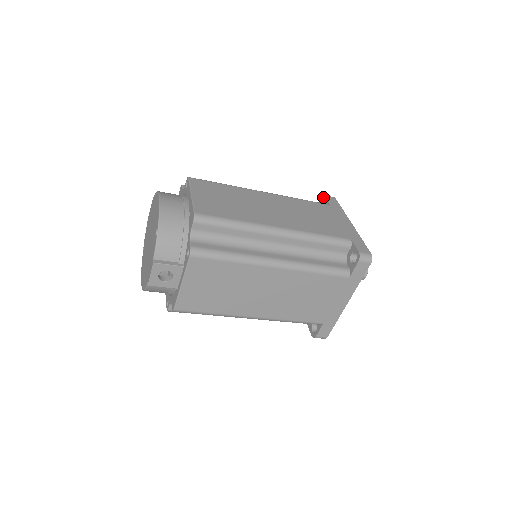
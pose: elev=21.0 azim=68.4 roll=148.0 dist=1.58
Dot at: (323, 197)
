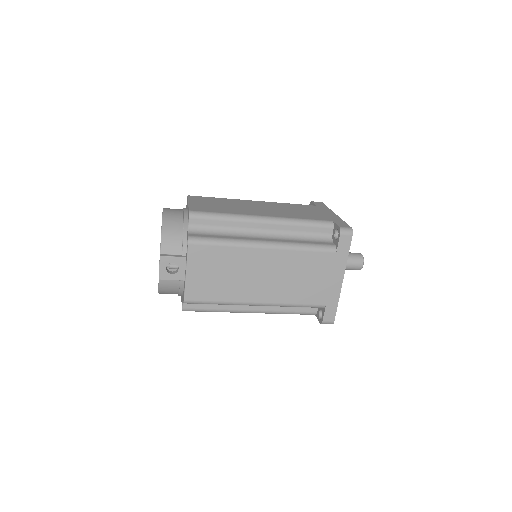
Dot at: (311, 203)
